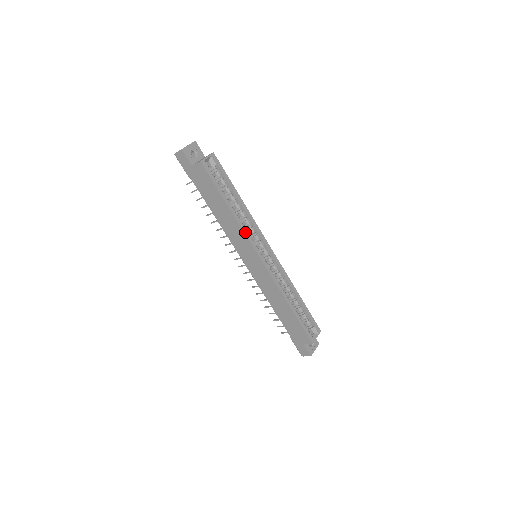
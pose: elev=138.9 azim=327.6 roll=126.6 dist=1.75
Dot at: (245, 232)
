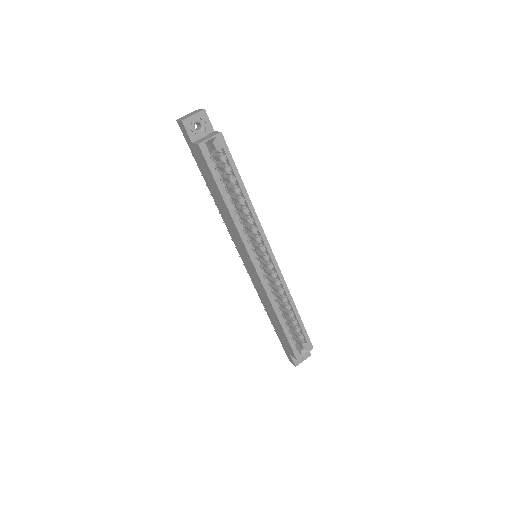
Dot at: (241, 235)
